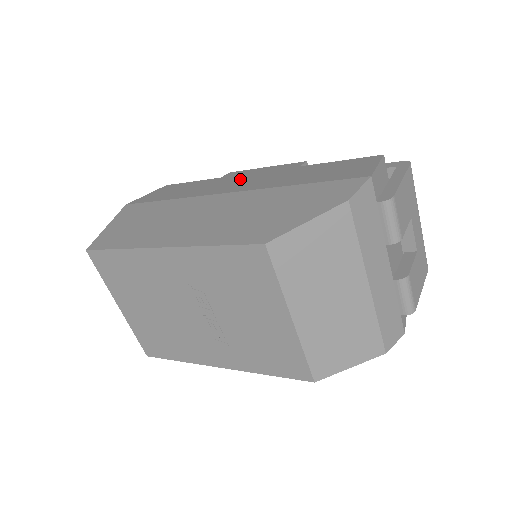
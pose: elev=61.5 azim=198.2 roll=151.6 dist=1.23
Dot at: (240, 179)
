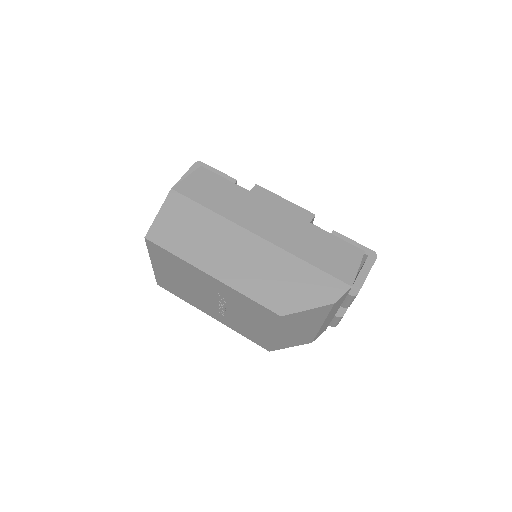
Dot at: (266, 212)
